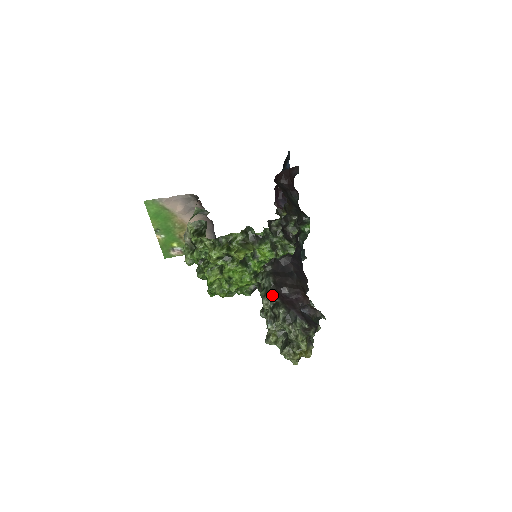
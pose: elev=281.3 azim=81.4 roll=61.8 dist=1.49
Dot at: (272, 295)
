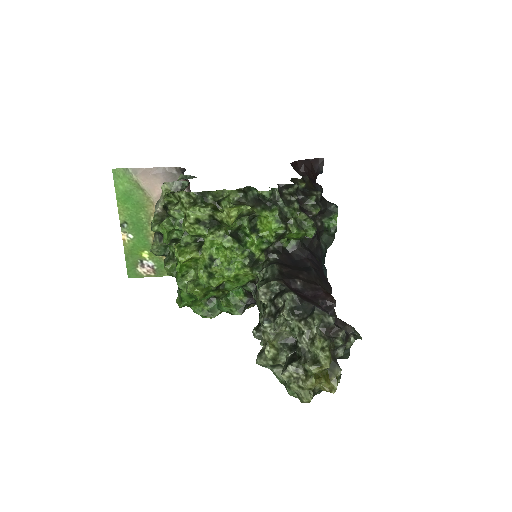
Dot at: occluded
